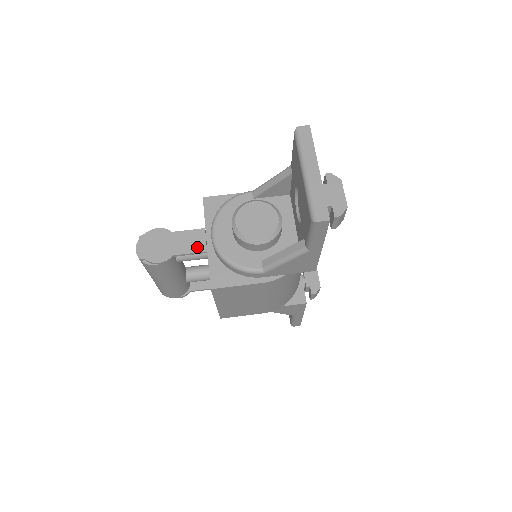
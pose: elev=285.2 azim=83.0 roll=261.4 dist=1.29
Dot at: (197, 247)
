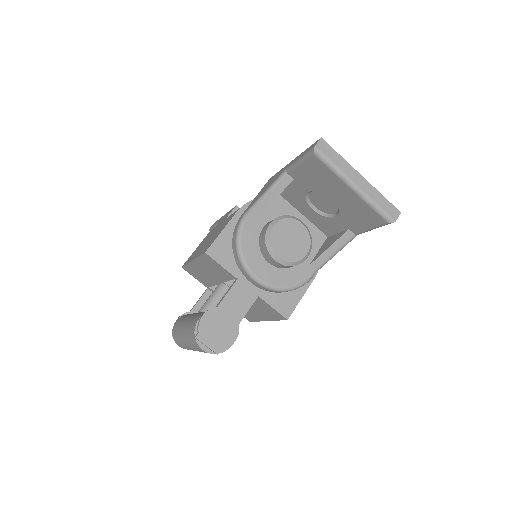
Dot at: (249, 300)
